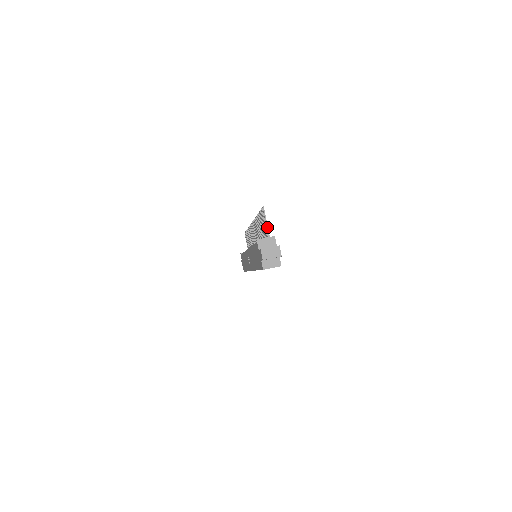
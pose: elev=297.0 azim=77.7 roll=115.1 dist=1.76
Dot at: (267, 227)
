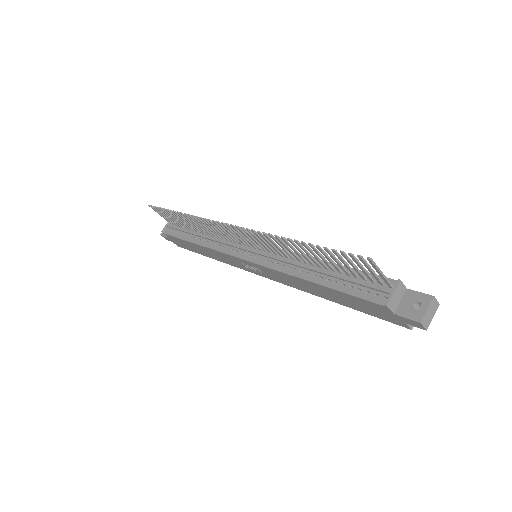
Dot at: (385, 277)
